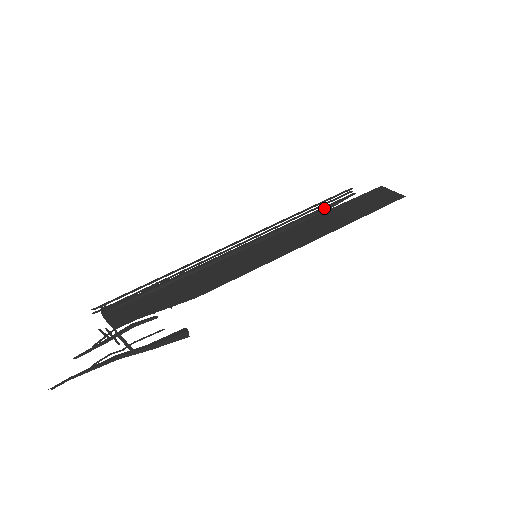
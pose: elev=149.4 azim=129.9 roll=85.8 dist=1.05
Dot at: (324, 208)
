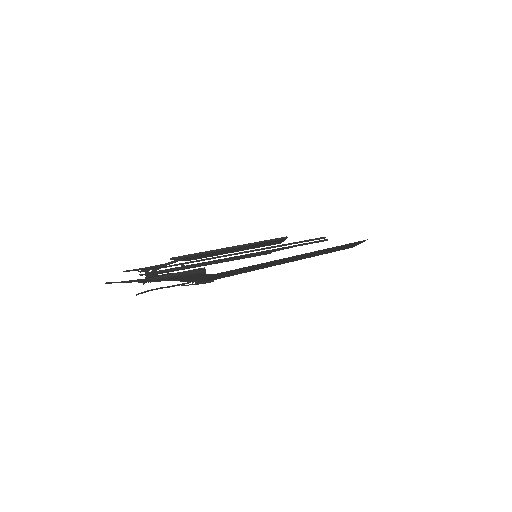
Dot at: (306, 243)
